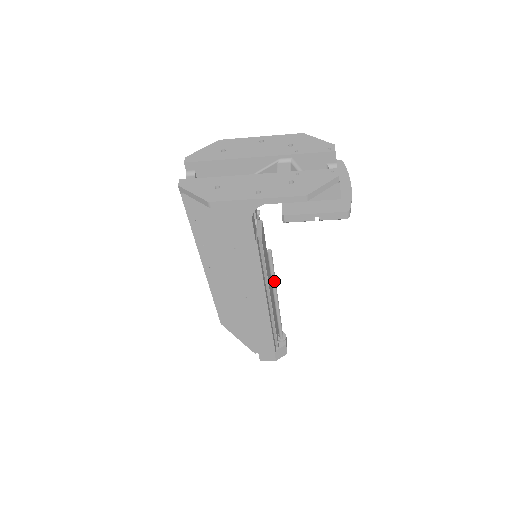
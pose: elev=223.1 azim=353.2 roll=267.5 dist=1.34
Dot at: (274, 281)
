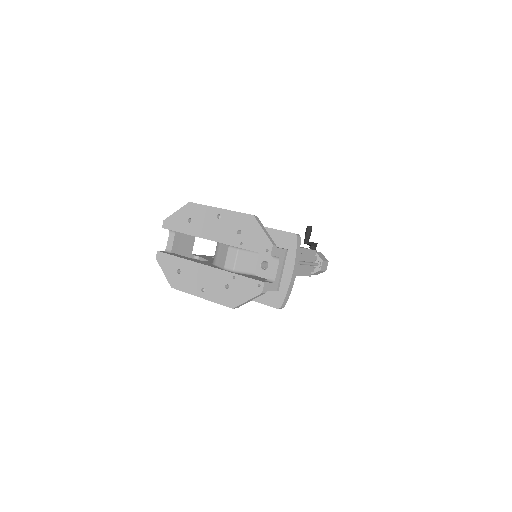
Dot at: occluded
